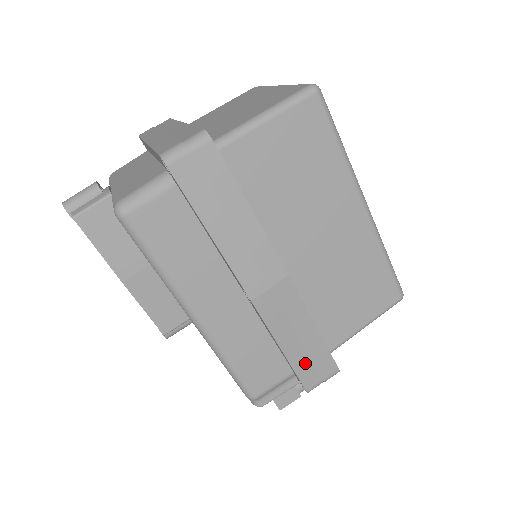
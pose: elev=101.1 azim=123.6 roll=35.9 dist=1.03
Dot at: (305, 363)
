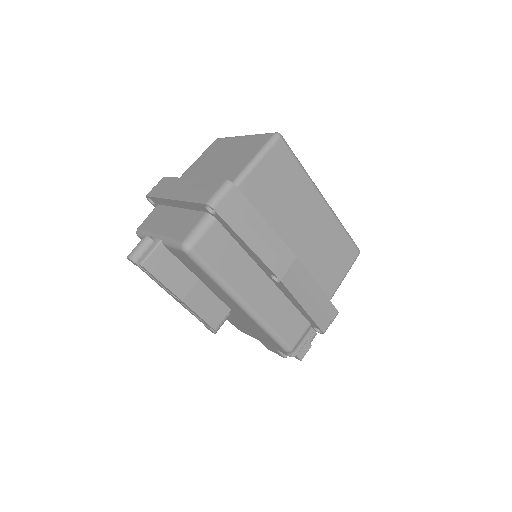
Dot at: (318, 313)
